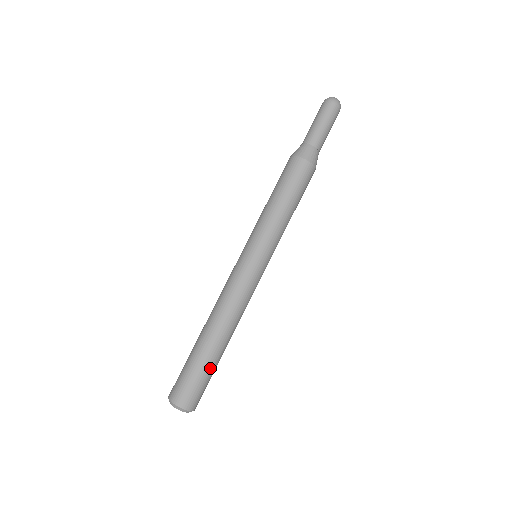
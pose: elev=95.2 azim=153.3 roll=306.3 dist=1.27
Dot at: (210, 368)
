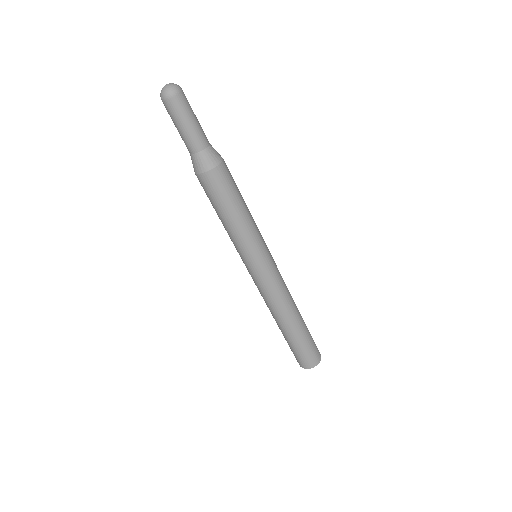
Dot at: (295, 343)
